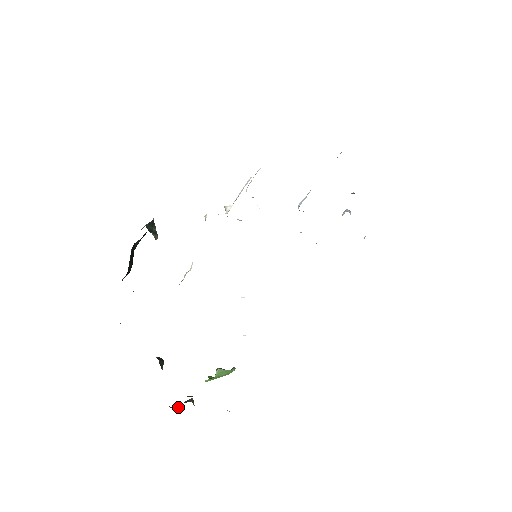
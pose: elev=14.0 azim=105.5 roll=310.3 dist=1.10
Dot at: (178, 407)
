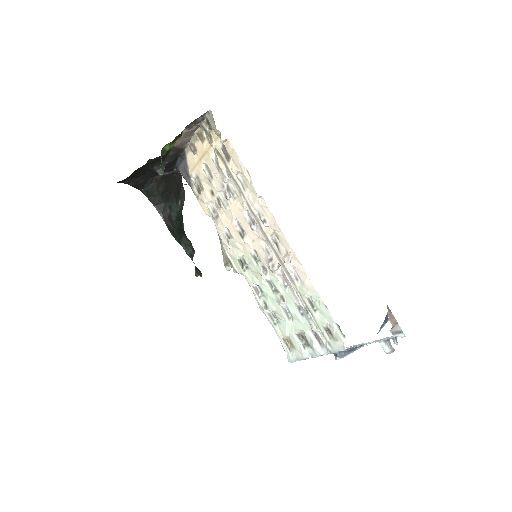
Dot at: occluded
